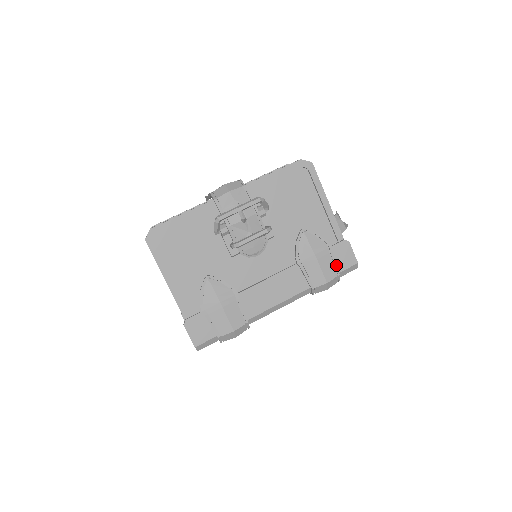
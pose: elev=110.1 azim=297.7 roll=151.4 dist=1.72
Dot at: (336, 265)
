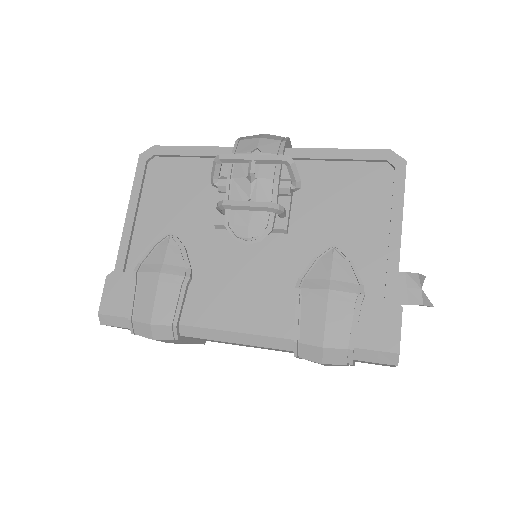
Dot at: (356, 330)
